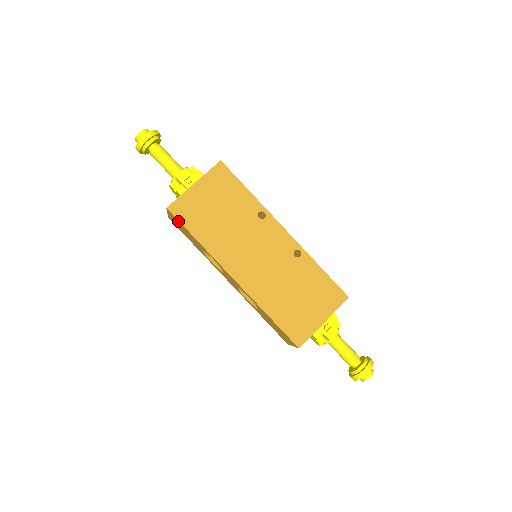
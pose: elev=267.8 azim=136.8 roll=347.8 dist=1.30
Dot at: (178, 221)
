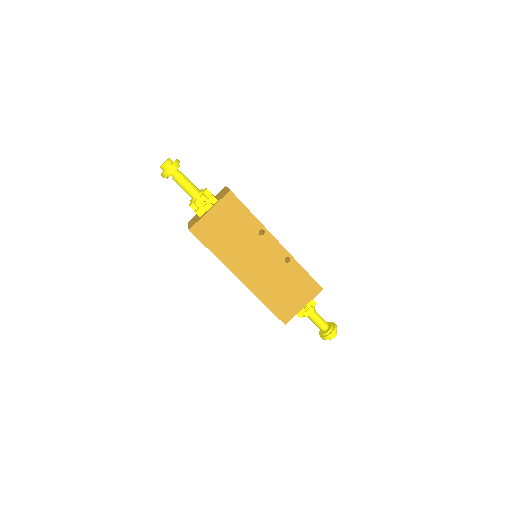
Dot at: (198, 238)
